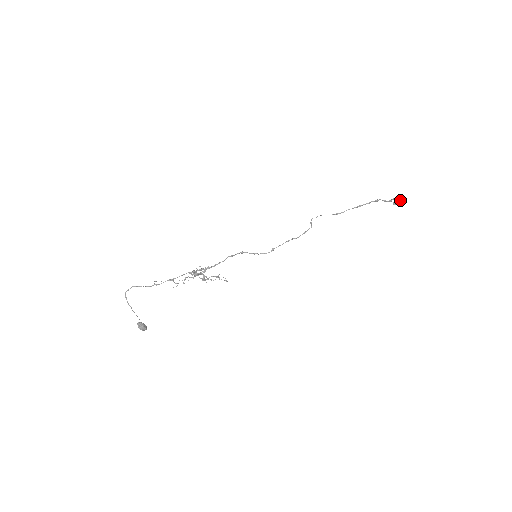
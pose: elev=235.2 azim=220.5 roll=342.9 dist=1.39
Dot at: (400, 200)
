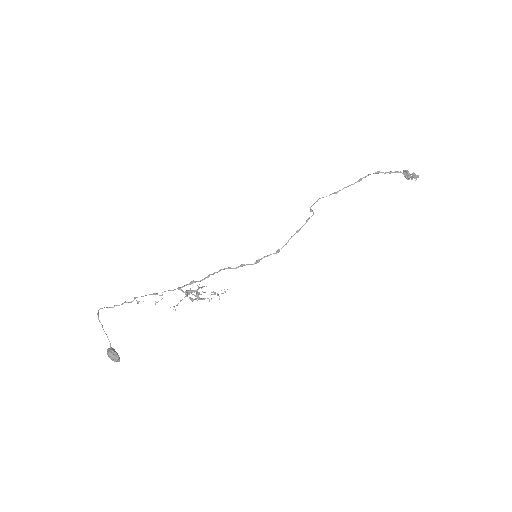
Dot at: (413, 175)
